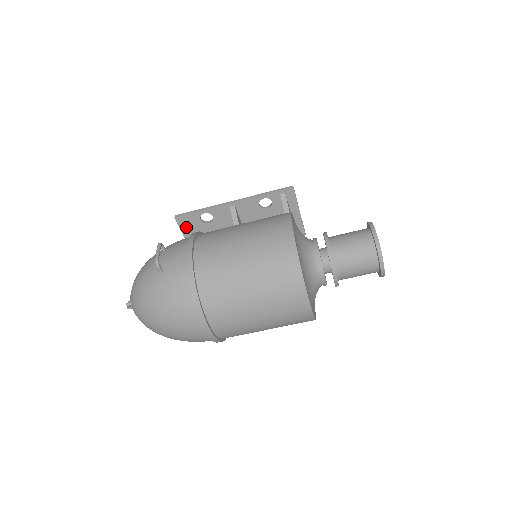
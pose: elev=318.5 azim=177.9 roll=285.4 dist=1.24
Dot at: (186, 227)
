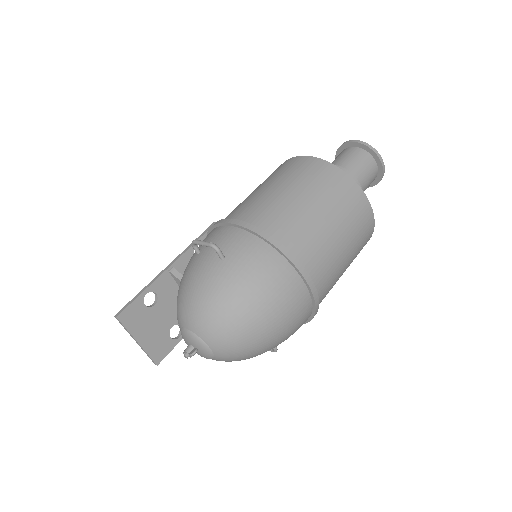
Dot at: (133, 324)
